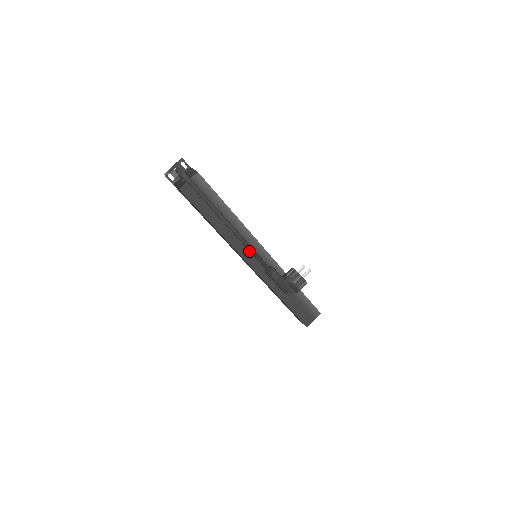
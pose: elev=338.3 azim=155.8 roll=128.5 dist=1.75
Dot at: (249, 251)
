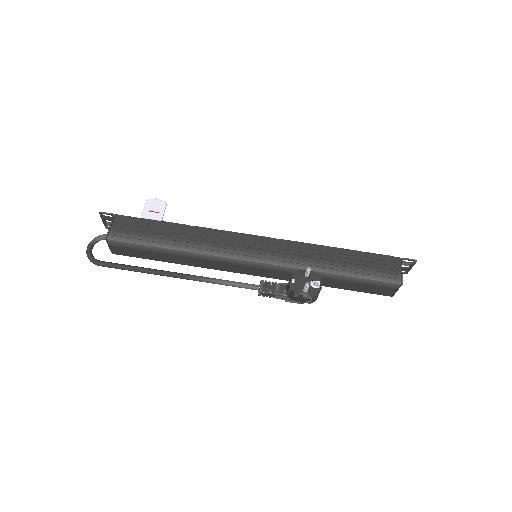
Dot at: (233, 266)
